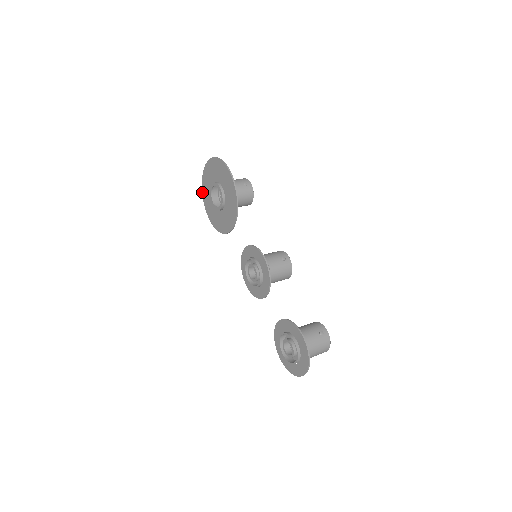
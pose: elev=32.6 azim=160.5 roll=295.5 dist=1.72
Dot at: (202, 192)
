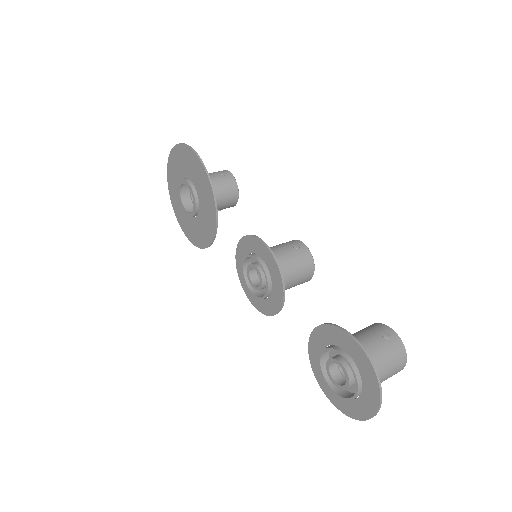
Dot at: (173, 208)
